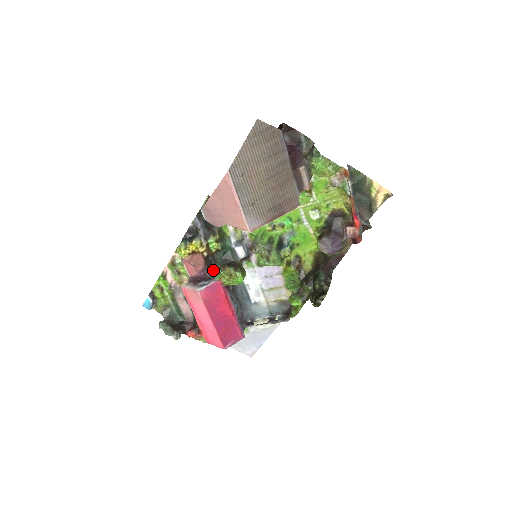
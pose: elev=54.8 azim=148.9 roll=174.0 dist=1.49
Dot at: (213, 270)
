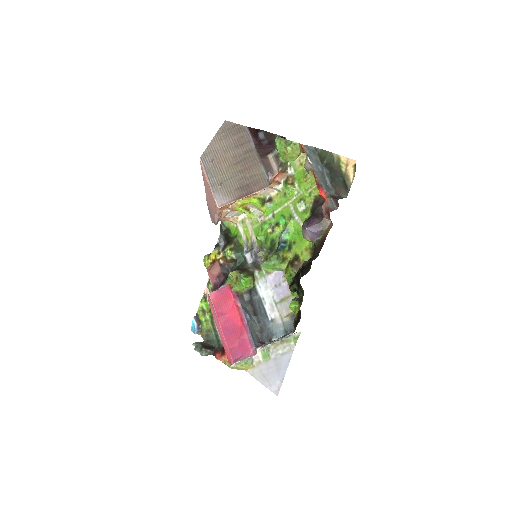
Dot at: (227, 277)
